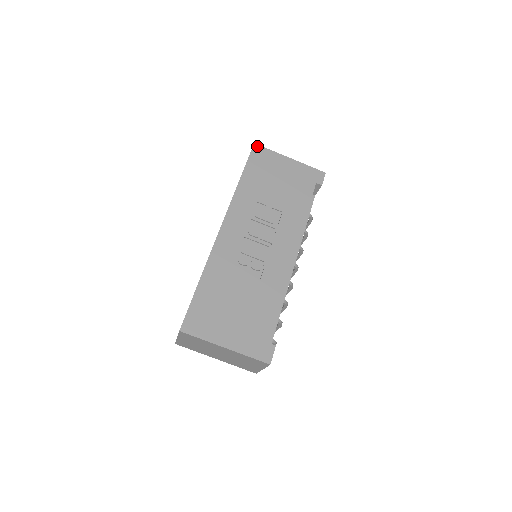
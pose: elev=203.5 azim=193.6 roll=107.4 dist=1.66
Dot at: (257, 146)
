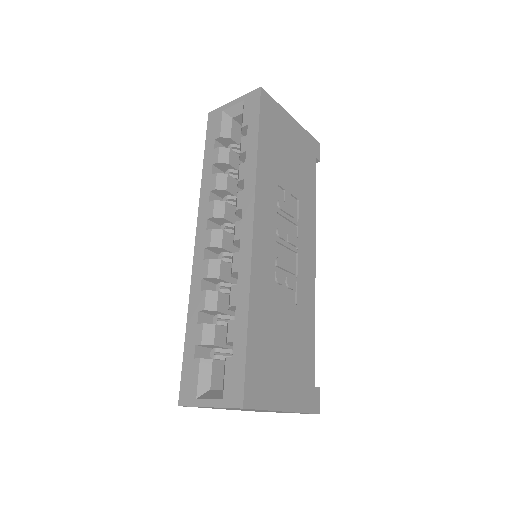
Dot at: (264, 92)
